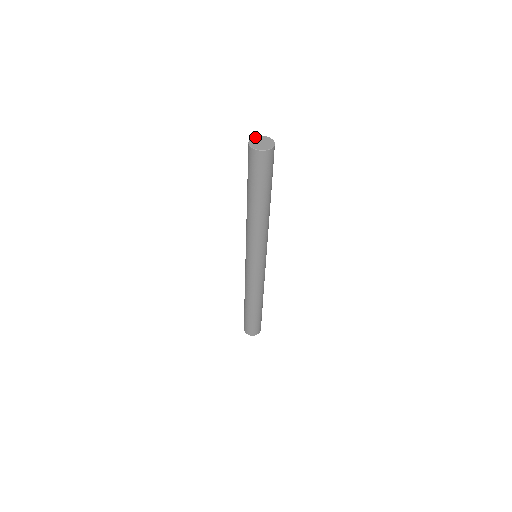
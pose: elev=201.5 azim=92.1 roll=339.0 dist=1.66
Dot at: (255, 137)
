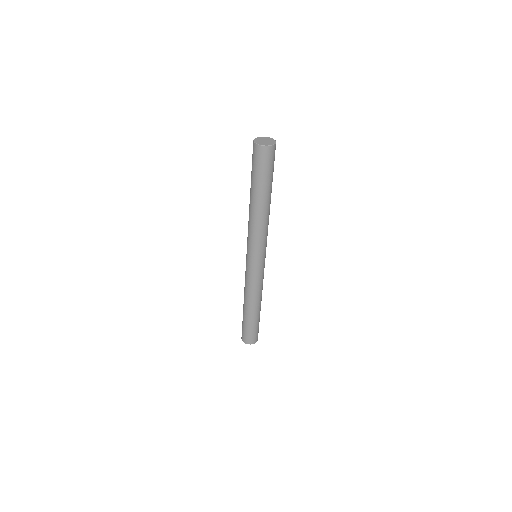
Dot at: (258, 137)
